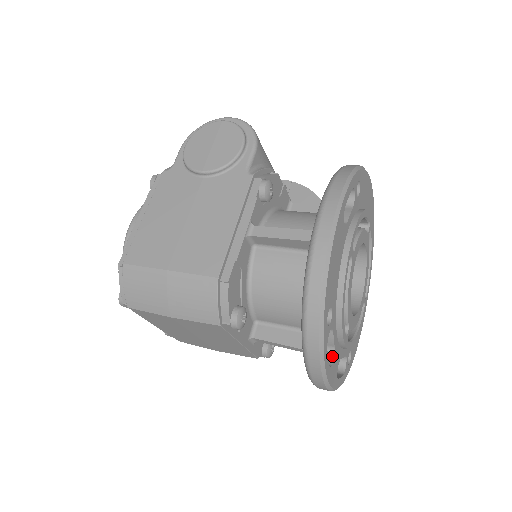
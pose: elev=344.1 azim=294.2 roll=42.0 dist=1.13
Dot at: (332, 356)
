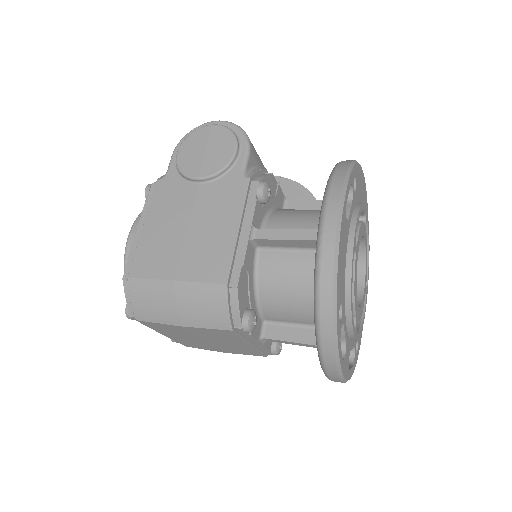
Dot at: (344, 349)
